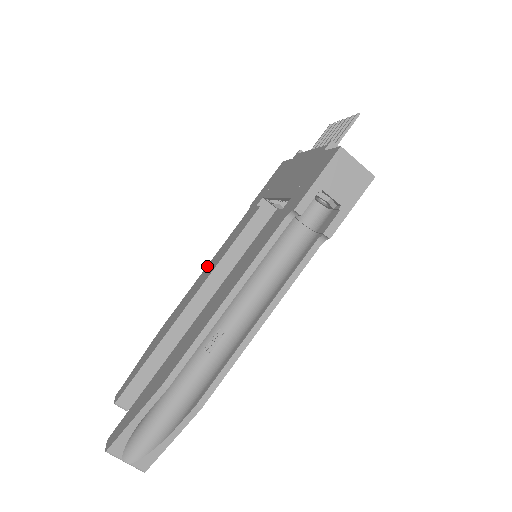
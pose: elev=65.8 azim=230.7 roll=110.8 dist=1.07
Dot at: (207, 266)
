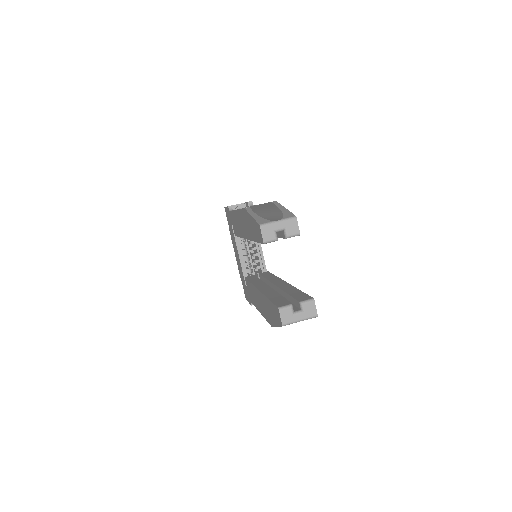
Dot at: (258, 310)
